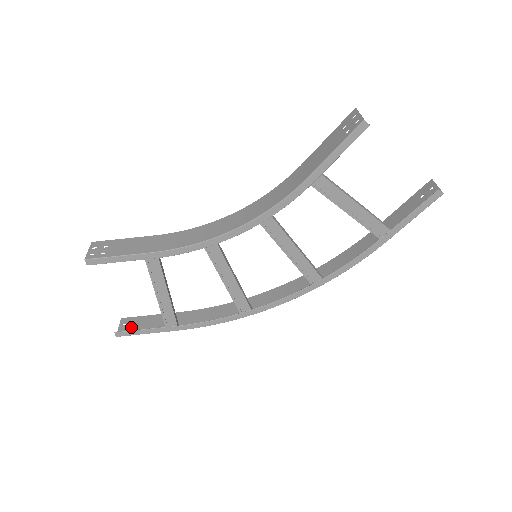
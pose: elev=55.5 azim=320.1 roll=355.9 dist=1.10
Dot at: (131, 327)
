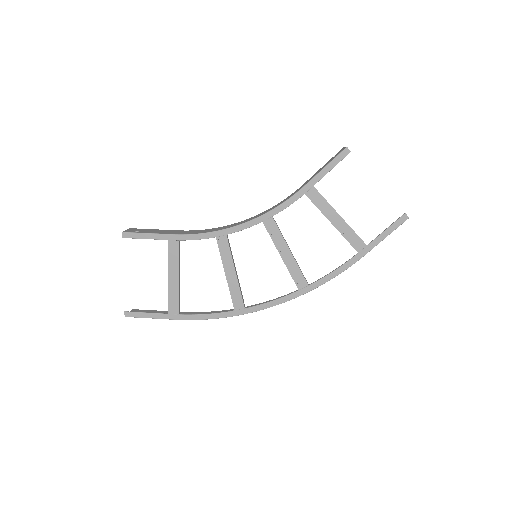
Dot at: occluded
